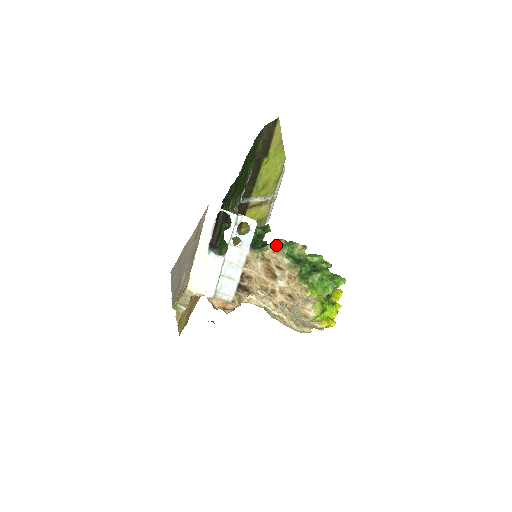
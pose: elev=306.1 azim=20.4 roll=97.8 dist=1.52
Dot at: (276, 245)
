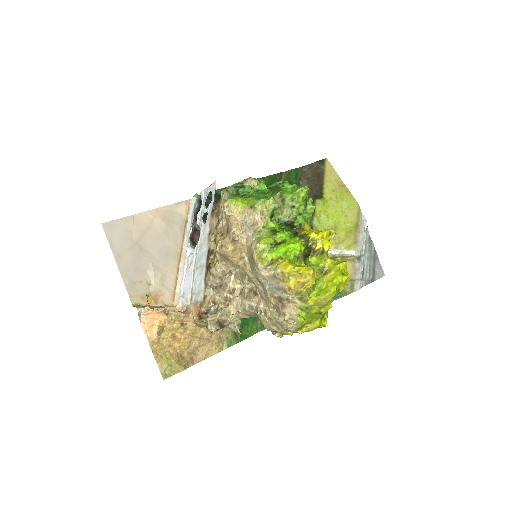
Dot at: occluded
